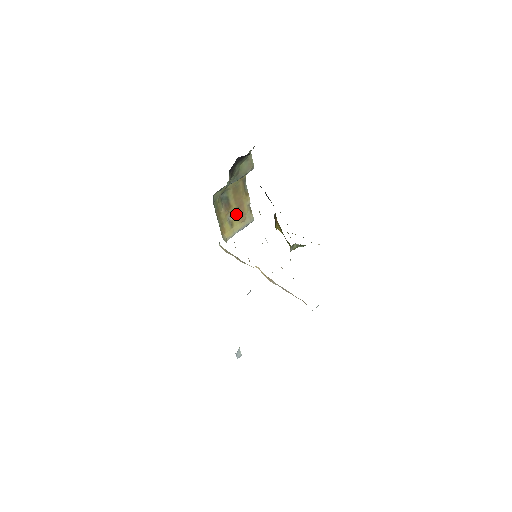
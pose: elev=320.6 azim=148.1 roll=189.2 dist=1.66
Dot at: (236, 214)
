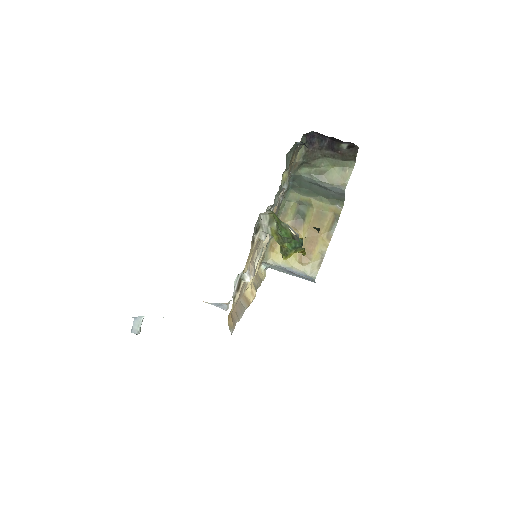
Dot at: occluded
